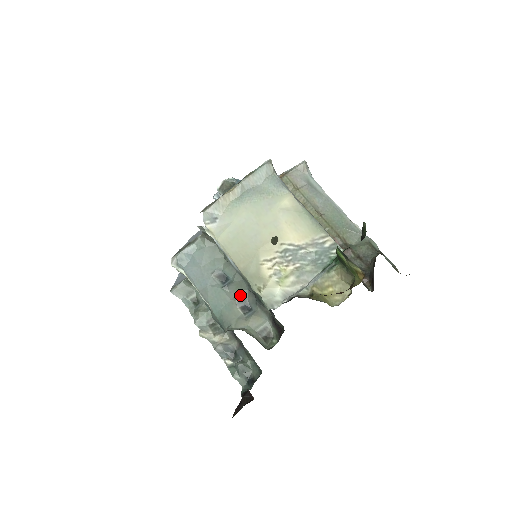
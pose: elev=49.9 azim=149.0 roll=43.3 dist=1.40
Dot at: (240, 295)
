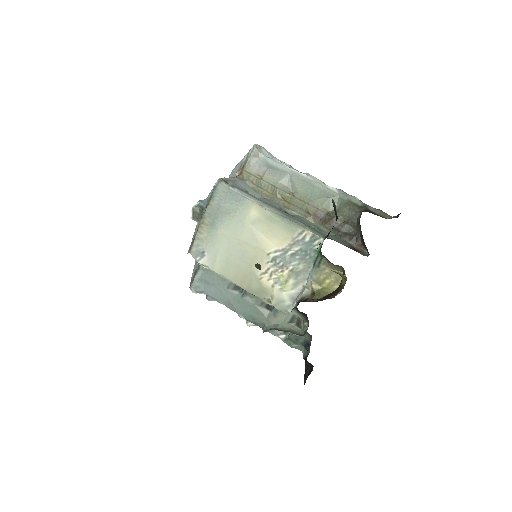
Dot at: occluded
